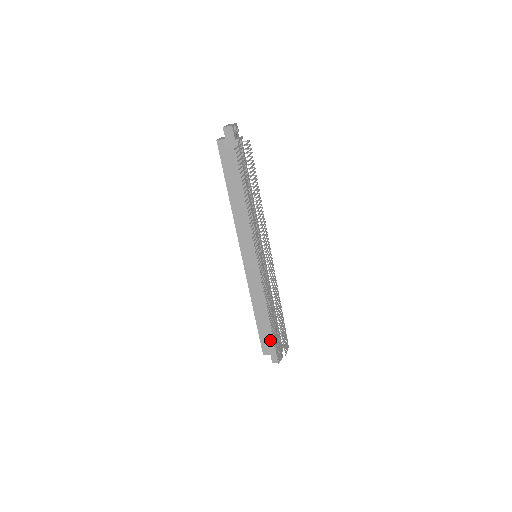
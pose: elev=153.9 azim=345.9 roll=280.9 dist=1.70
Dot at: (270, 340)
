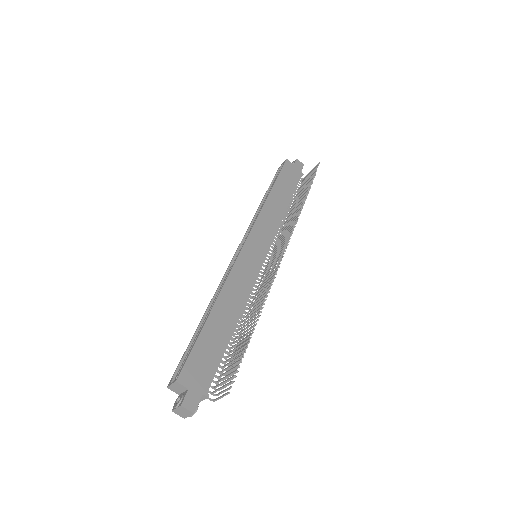
Dot at: (206, 362)
